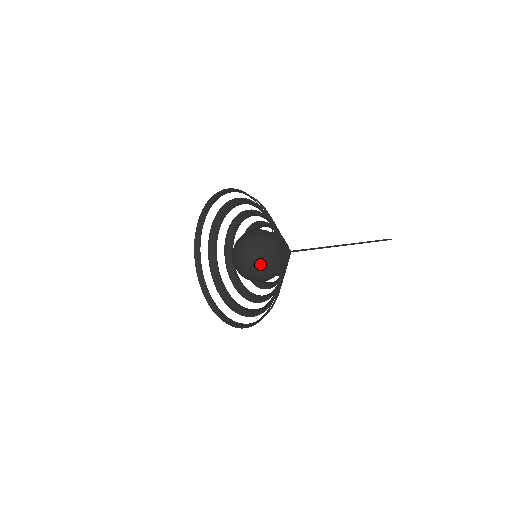
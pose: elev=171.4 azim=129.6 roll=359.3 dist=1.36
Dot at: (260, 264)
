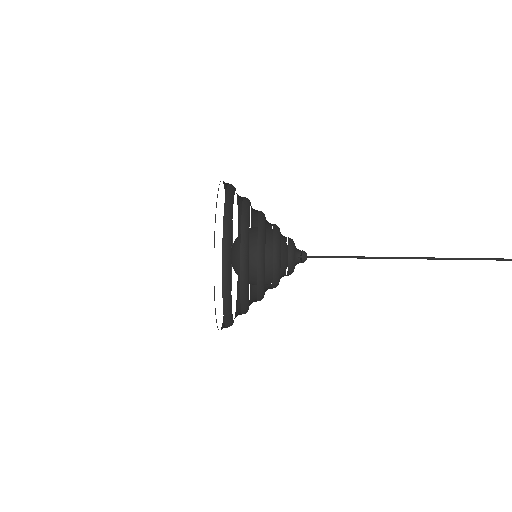
Dot at: occluded
